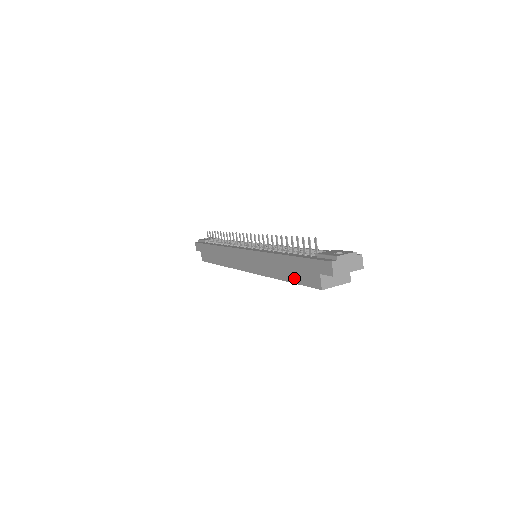
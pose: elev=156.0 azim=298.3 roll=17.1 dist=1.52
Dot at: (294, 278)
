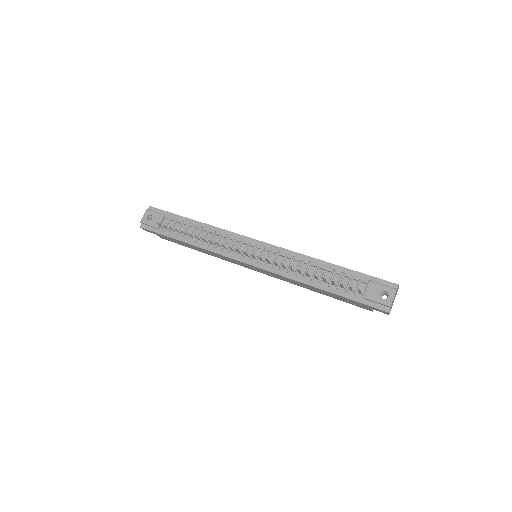
Dot at: (335, 298)
